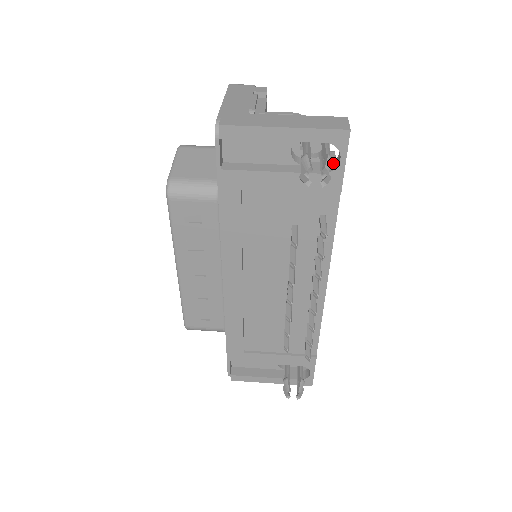
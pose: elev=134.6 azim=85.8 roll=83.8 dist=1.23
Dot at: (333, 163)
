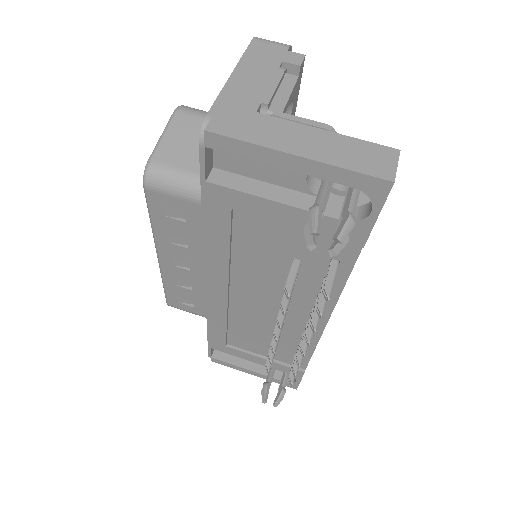
Dot at: (363, 206)
